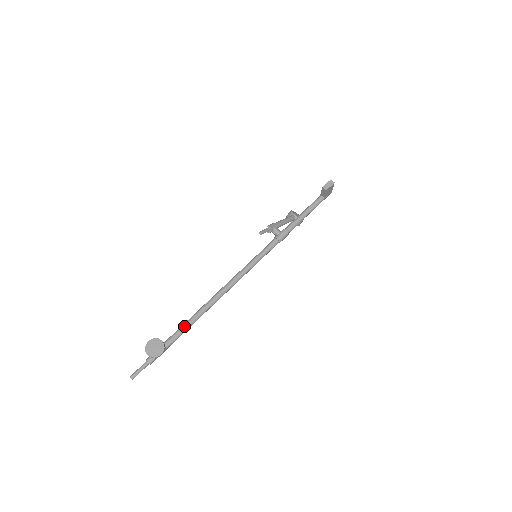
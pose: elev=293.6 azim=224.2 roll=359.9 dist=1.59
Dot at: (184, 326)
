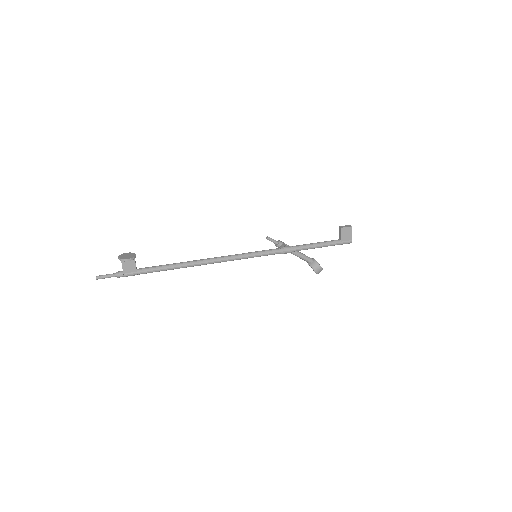
Dot at: (162, 265)
